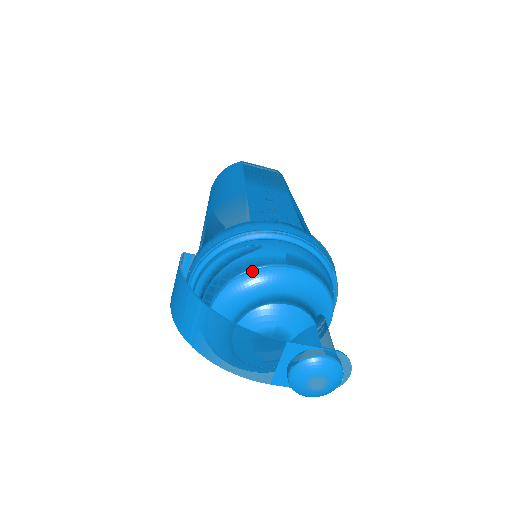
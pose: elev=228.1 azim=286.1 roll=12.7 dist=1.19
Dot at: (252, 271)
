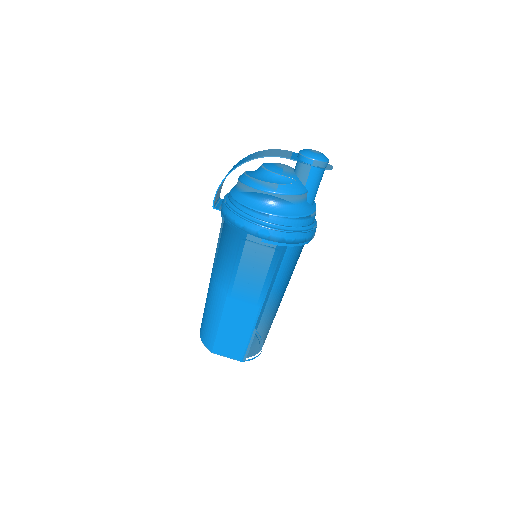
Dot at: occluded
